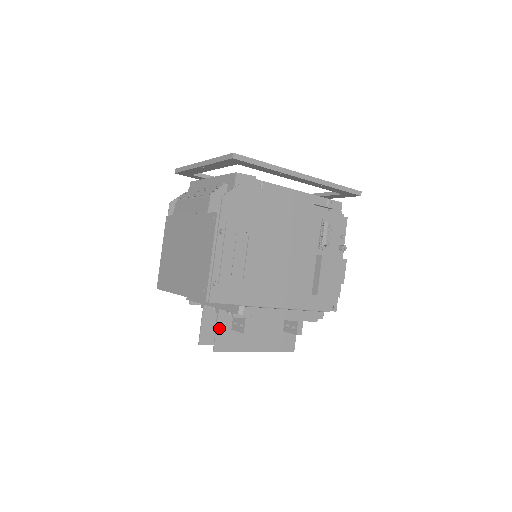
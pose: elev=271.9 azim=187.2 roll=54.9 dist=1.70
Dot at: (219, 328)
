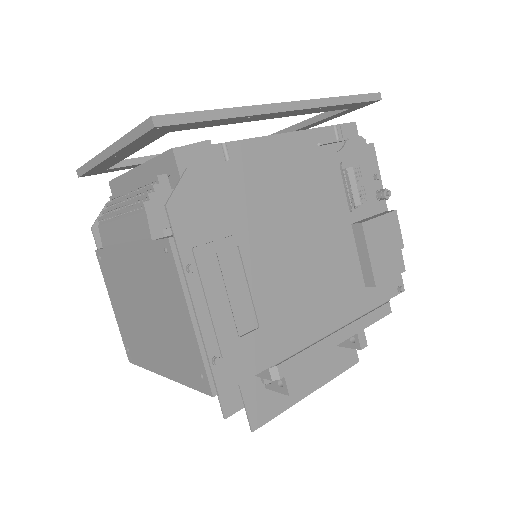
Dot at: (247, 395)
